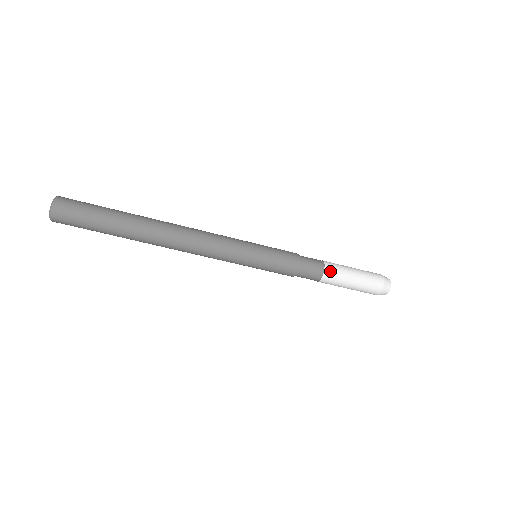
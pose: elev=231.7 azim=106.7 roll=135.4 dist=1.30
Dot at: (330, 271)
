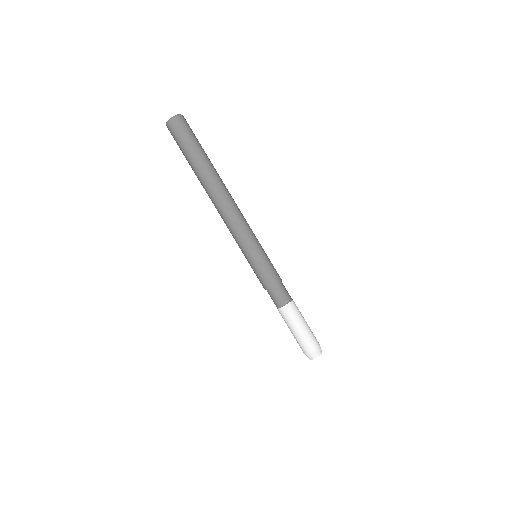
Dot at: (287, 310)
